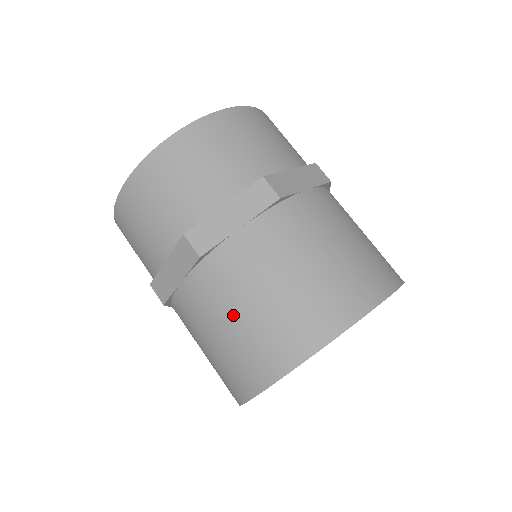
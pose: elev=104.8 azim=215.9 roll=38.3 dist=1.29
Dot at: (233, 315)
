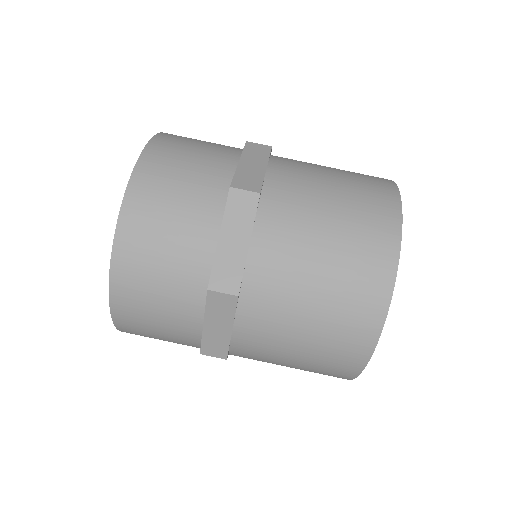
Dot at: (323, 224)
